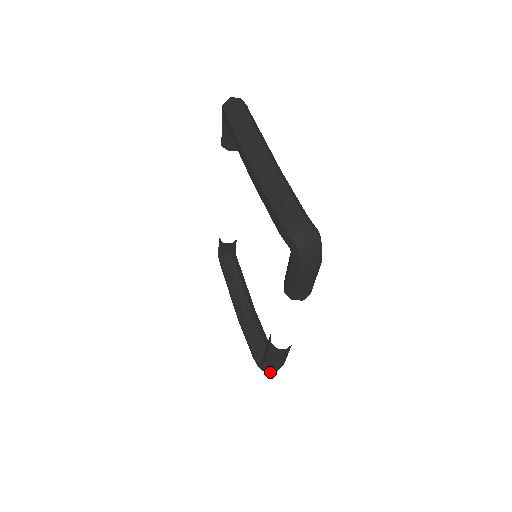
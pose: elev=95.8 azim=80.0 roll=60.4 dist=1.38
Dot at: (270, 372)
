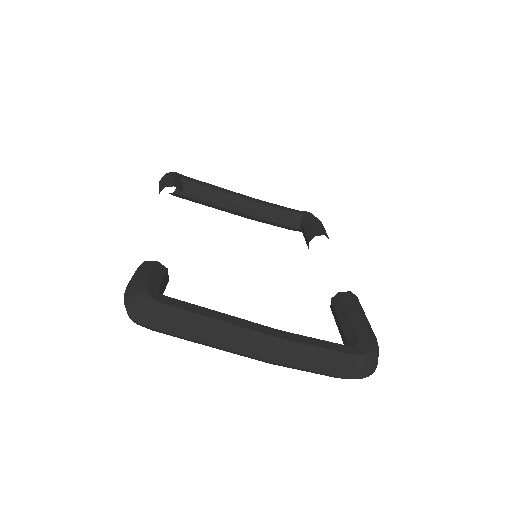
Dot at: occluded
